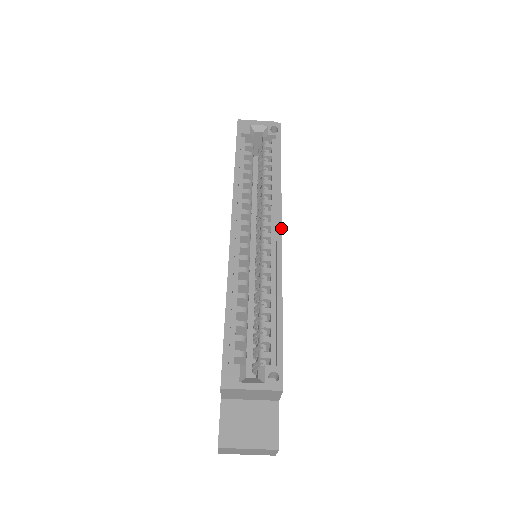
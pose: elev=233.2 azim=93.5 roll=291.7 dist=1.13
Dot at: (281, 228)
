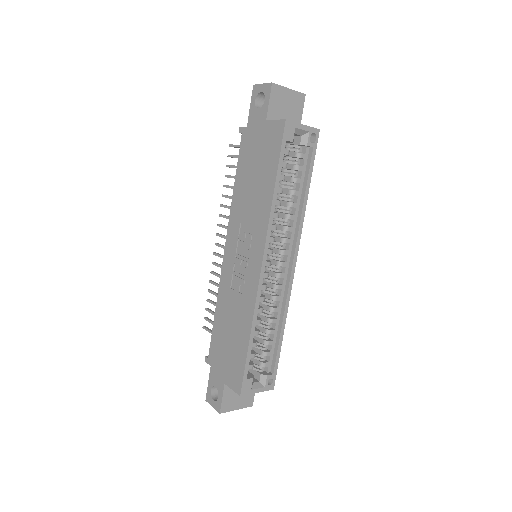
Dot at: (296, 261)
